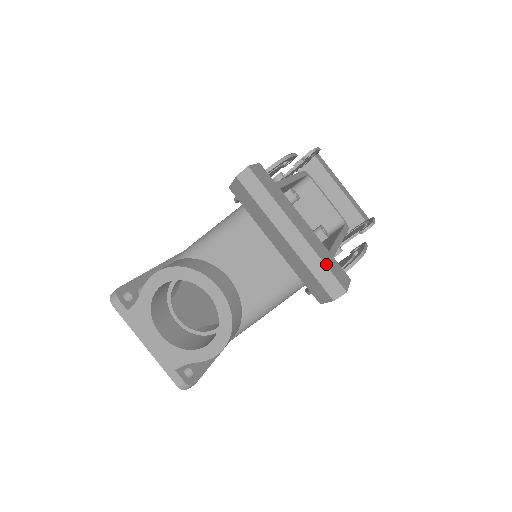
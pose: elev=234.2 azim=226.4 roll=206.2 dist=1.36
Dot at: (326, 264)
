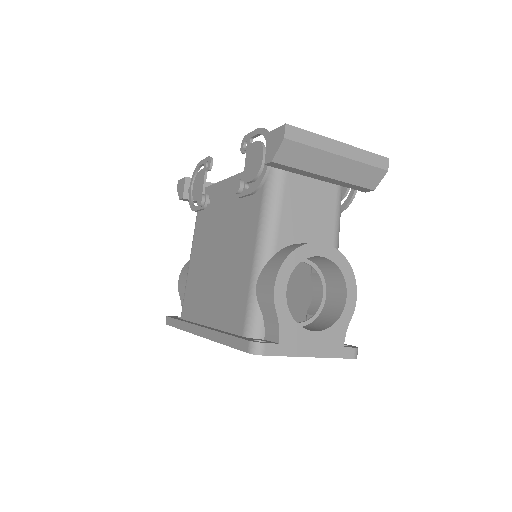
Dot at: (367, 152)
